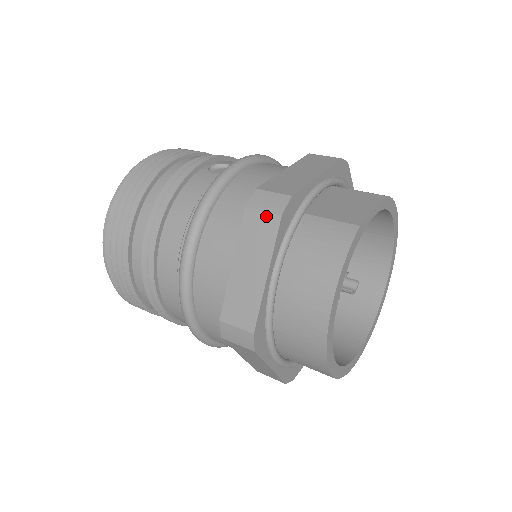
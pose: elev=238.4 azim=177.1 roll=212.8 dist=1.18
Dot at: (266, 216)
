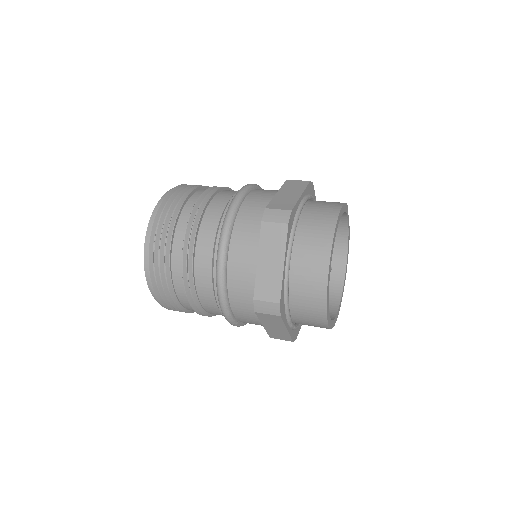
Dot at: (300, 181)
